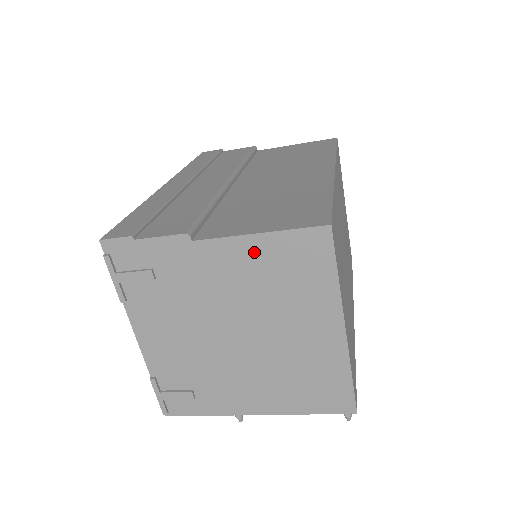
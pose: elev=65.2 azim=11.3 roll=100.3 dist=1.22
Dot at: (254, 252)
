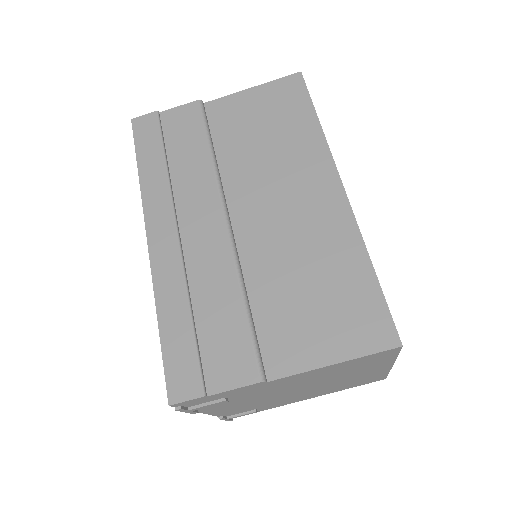
Dot at: (327, 370)
